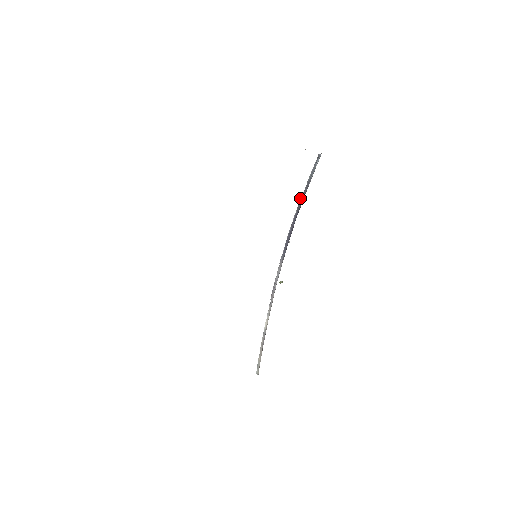
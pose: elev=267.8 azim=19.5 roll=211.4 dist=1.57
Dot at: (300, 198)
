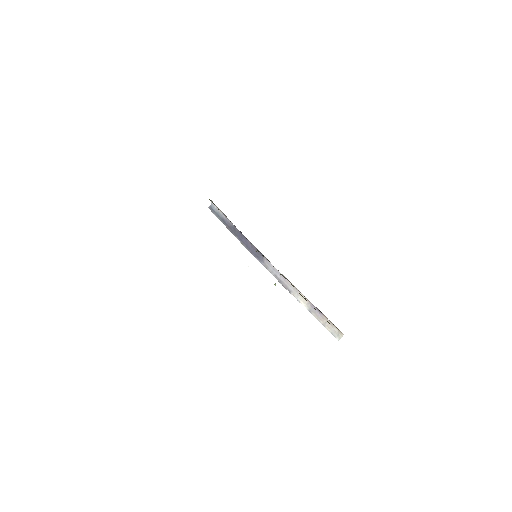
Dot at: (229, 230)
